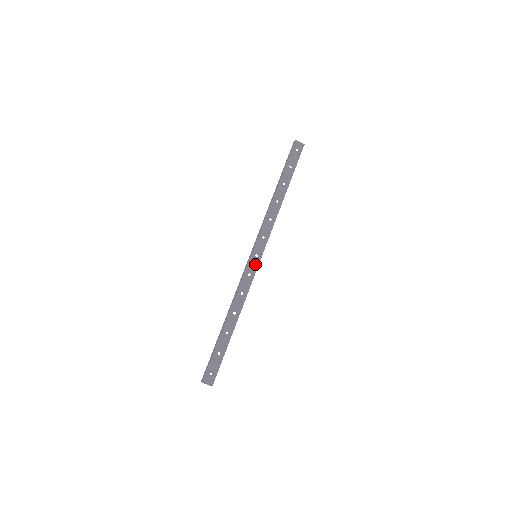
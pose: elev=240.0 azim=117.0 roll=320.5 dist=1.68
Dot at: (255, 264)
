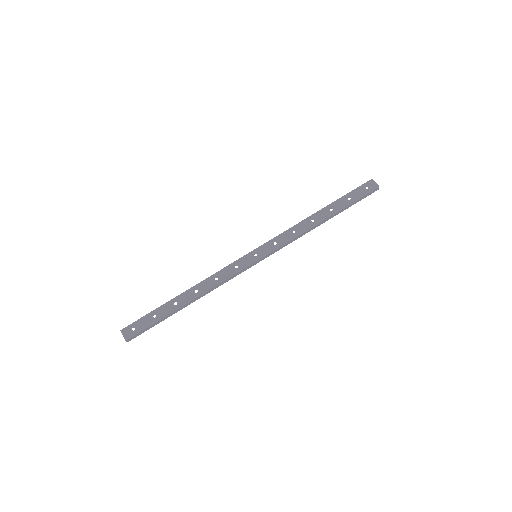
Dot at: (249, 261)
